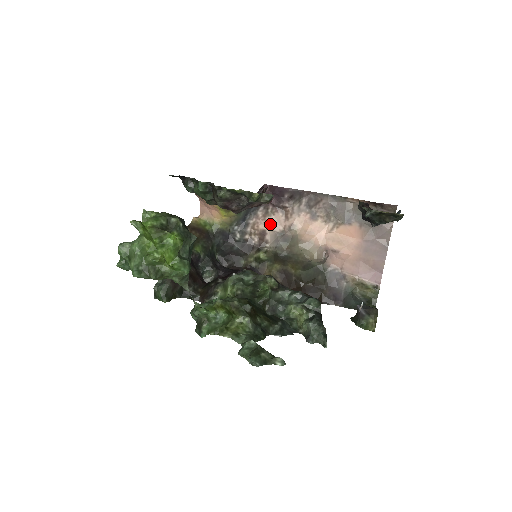
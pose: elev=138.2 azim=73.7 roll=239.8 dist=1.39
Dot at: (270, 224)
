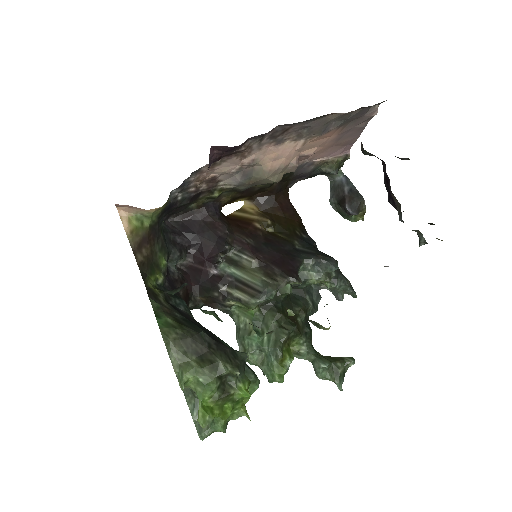
Dot at: (222, 171)
